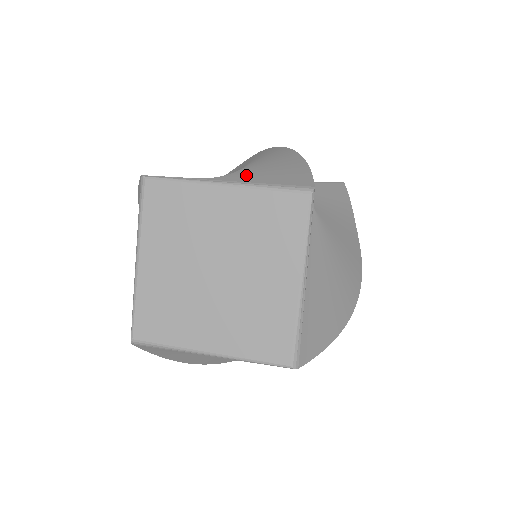
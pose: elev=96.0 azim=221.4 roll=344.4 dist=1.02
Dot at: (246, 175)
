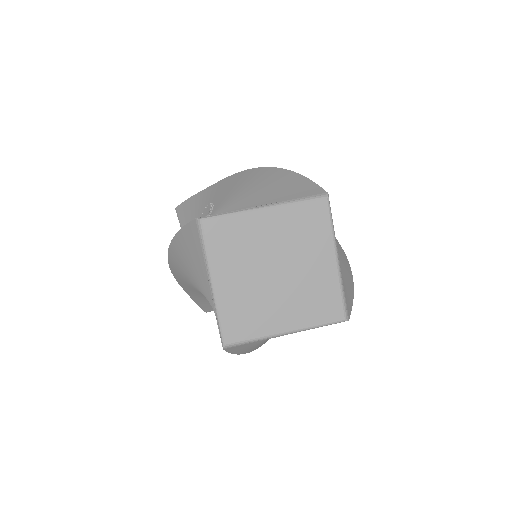
Dot at: (267, 197)
